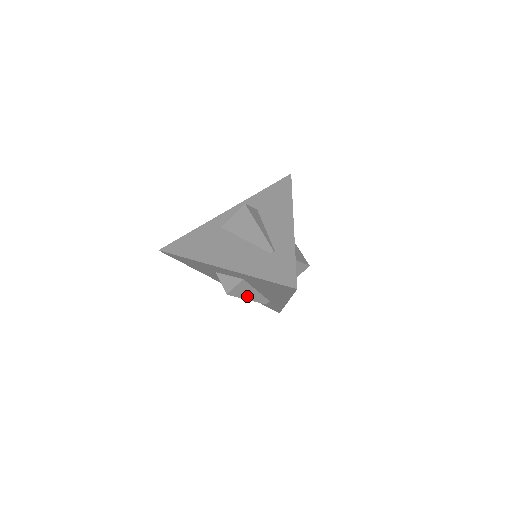
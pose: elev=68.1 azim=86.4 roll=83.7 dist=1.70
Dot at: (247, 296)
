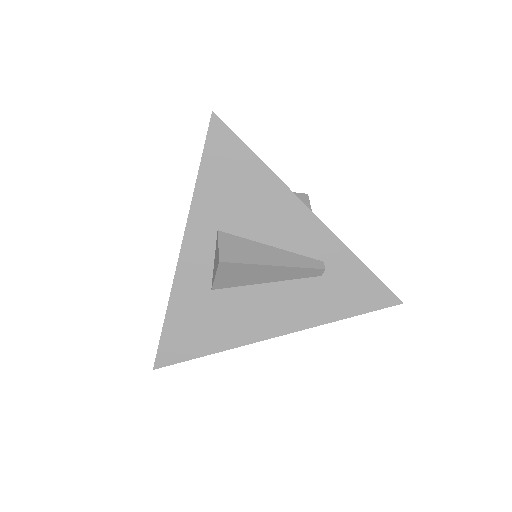
Dot at: (264, 260)
